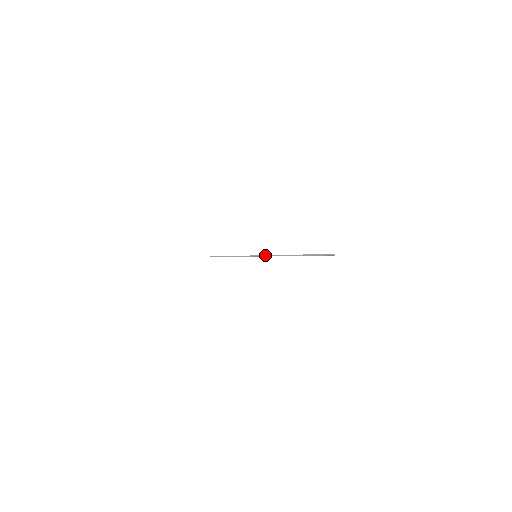
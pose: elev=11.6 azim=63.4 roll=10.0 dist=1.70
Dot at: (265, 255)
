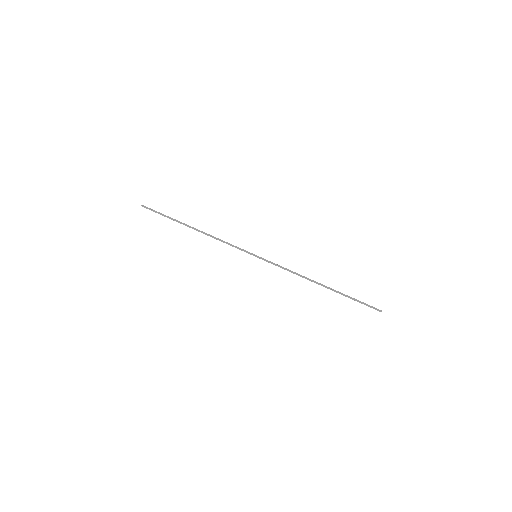
Dot at: (276, 265)
